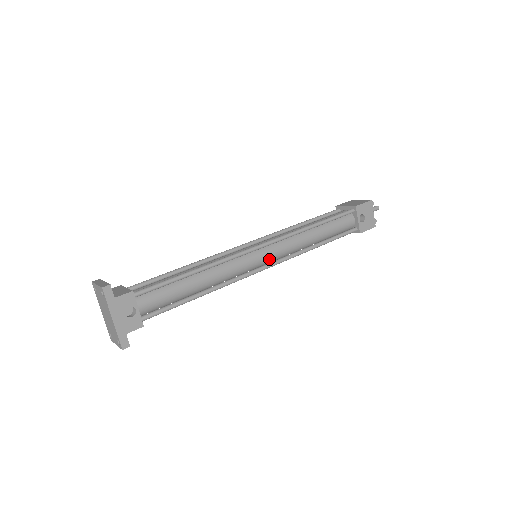
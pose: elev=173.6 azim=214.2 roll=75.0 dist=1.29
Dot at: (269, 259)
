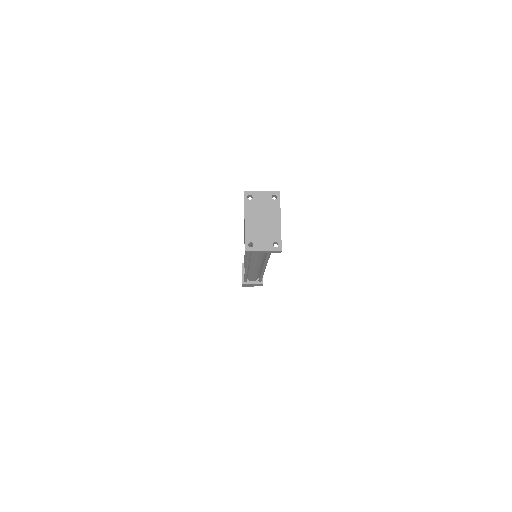
Dot at: occluded
